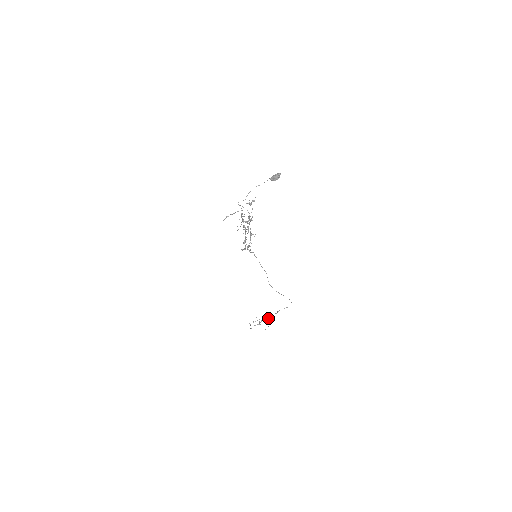
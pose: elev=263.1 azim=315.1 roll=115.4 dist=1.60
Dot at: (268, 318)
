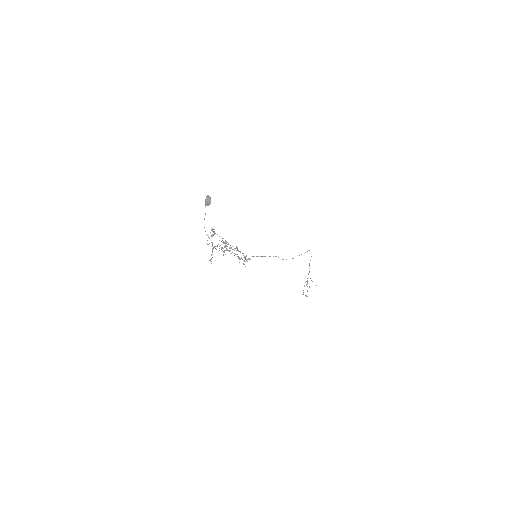
Dot at: occluded
